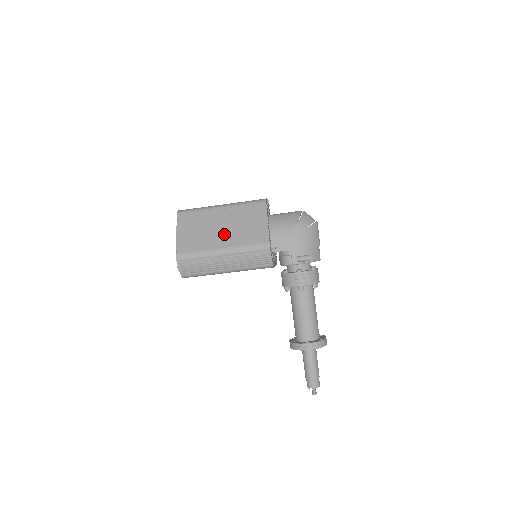
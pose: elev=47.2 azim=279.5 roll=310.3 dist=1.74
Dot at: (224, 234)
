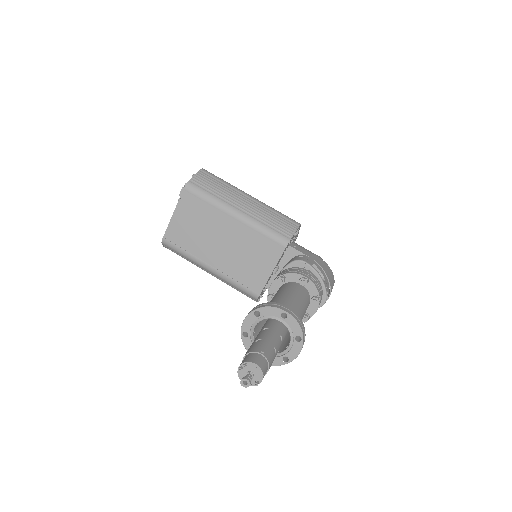
Dot at: occluded
